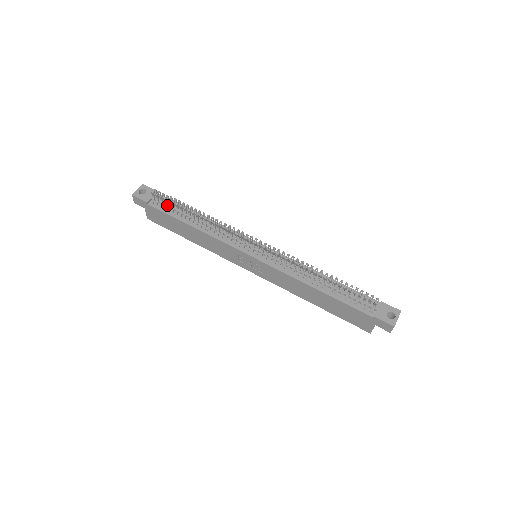
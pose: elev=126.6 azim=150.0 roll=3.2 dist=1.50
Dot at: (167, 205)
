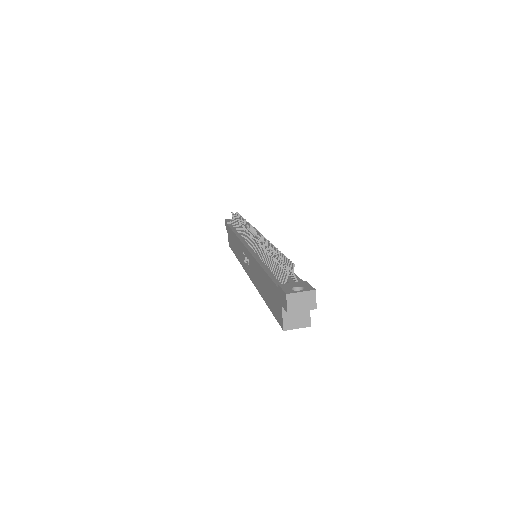
Dot at: occluded
